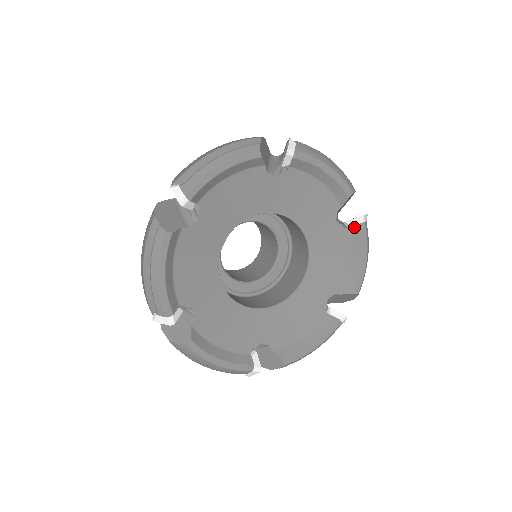
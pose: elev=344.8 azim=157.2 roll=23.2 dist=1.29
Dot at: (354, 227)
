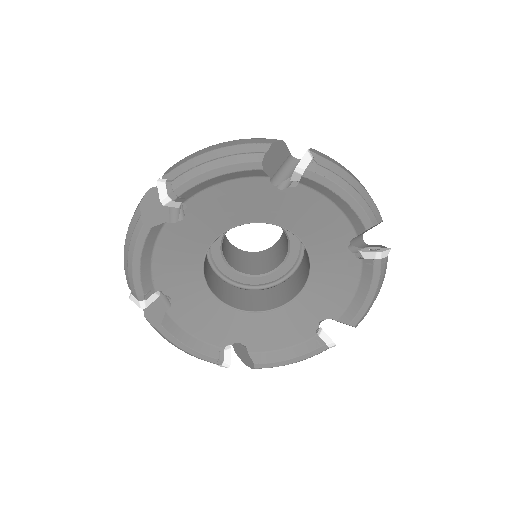
Dot at: (302, 180)
